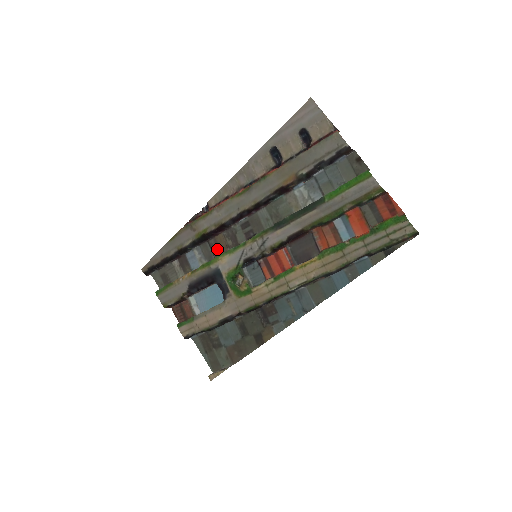
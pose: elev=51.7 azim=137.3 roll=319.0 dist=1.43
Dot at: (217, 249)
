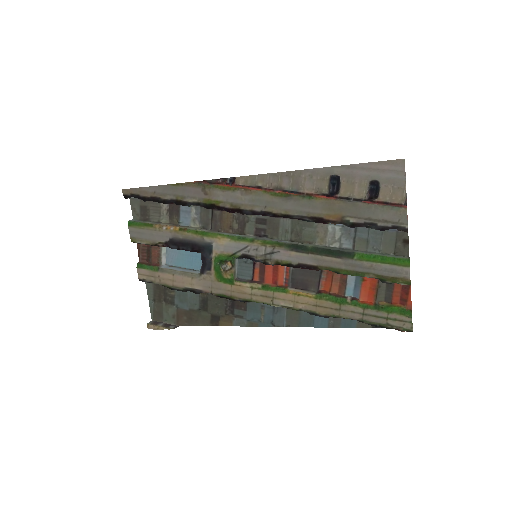
Dot at: (218, 223)
